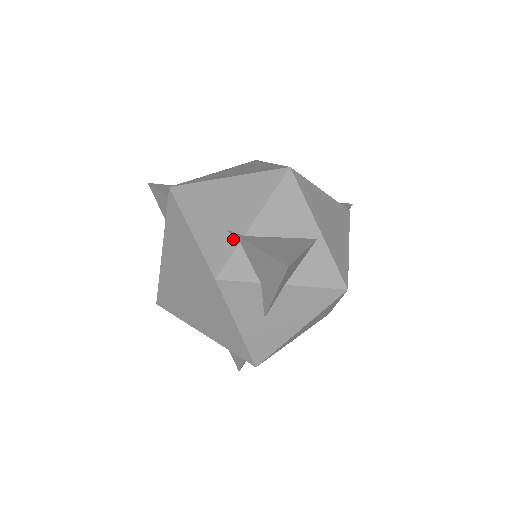
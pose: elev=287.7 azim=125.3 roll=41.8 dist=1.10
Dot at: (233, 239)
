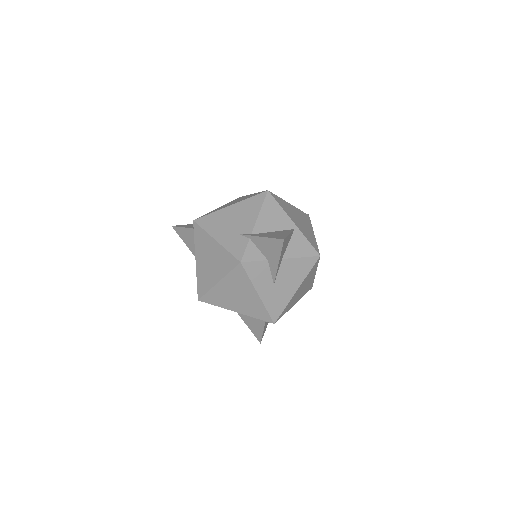
Dot at: (245, 238)
